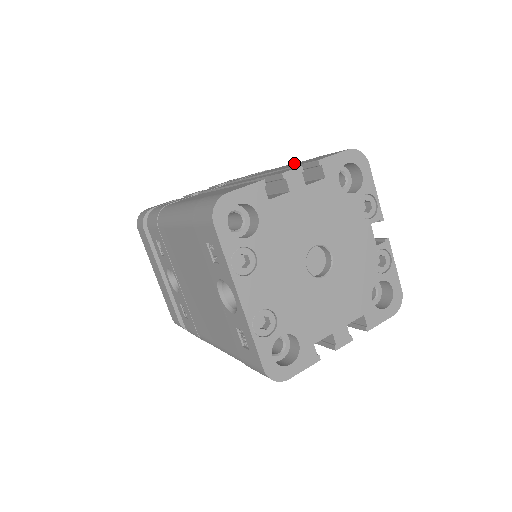
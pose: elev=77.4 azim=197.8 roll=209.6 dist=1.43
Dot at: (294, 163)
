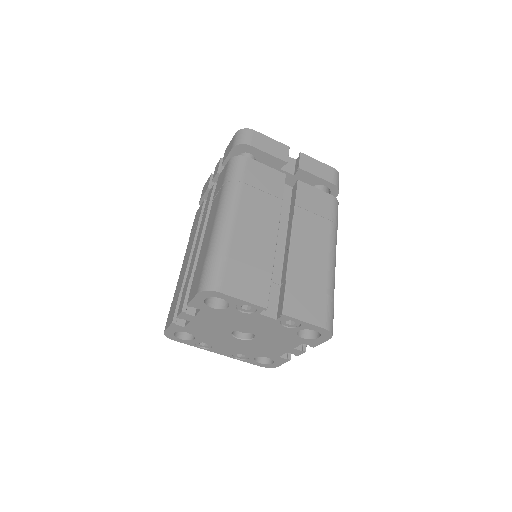
Dot at: (211, 230)
